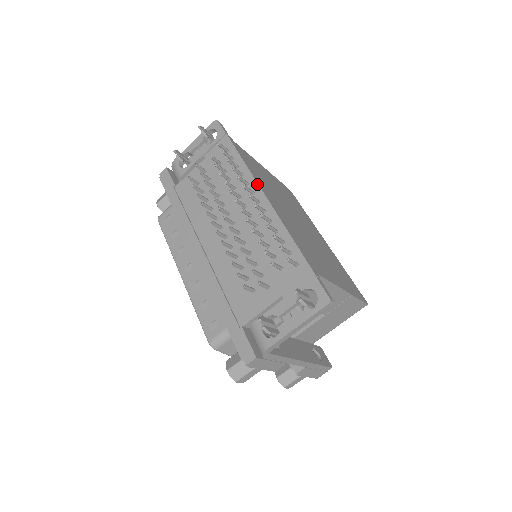
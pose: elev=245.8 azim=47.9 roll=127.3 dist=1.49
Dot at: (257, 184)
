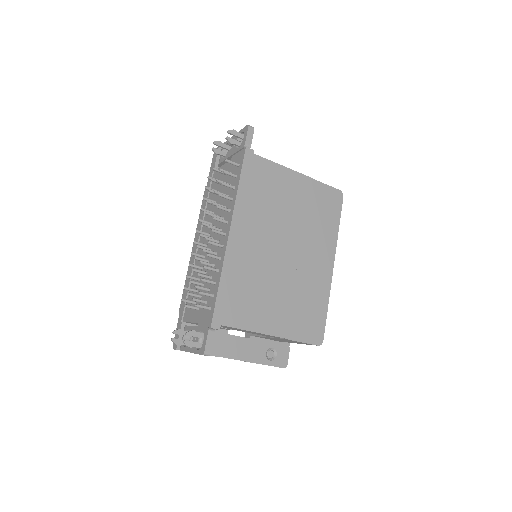
Dot at: (231, 217)
